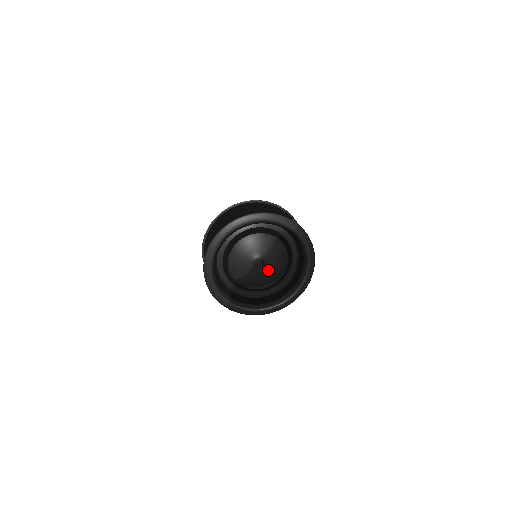
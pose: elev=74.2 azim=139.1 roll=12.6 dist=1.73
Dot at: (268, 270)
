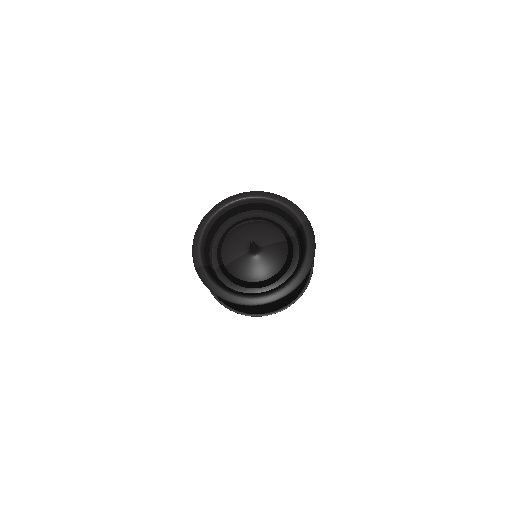
Dot at: (260, 265)
